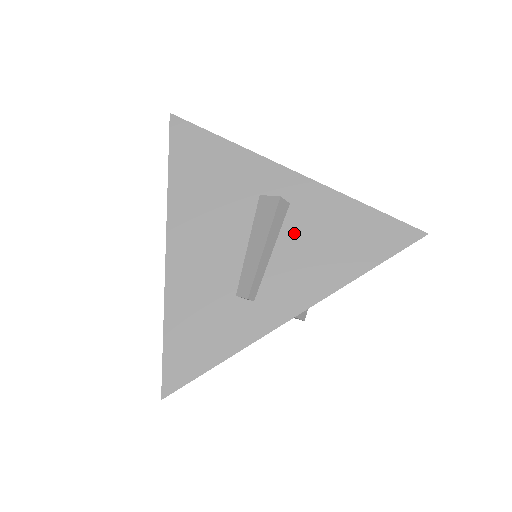
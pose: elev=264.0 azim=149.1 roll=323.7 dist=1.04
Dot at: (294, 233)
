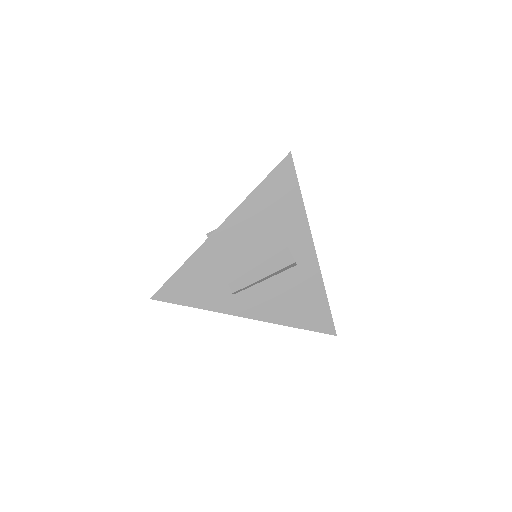
Dot at: (284, 281)
